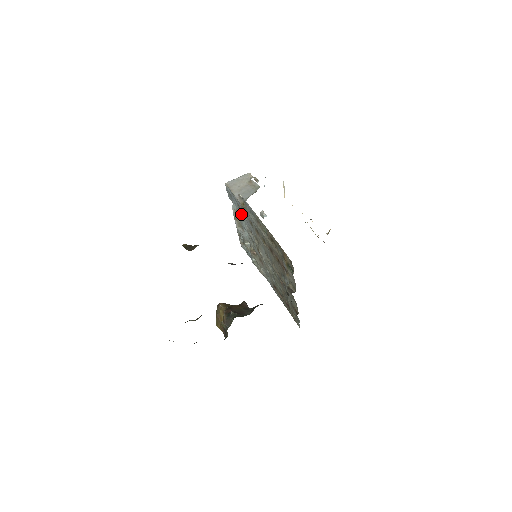
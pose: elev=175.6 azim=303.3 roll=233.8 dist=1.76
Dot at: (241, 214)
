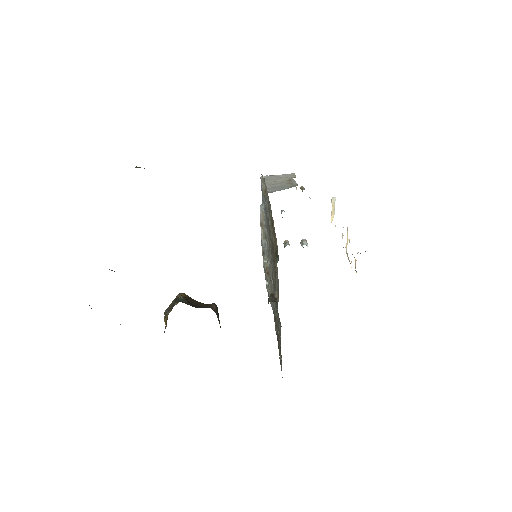
Dot at: occluded
